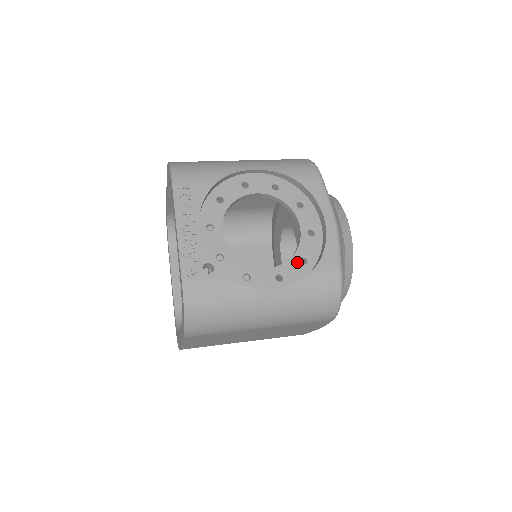
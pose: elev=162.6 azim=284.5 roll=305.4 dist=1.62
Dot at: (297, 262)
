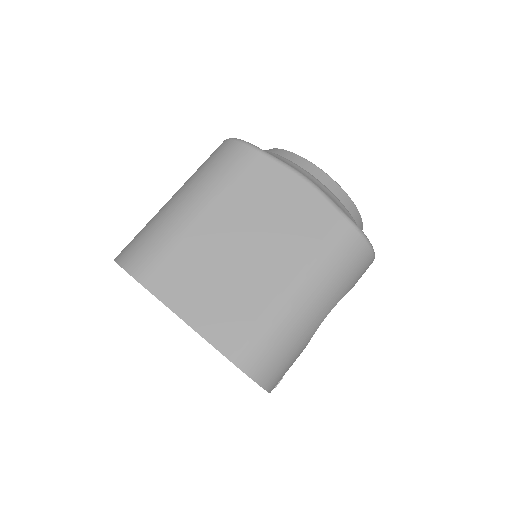
Dot at: occluded
